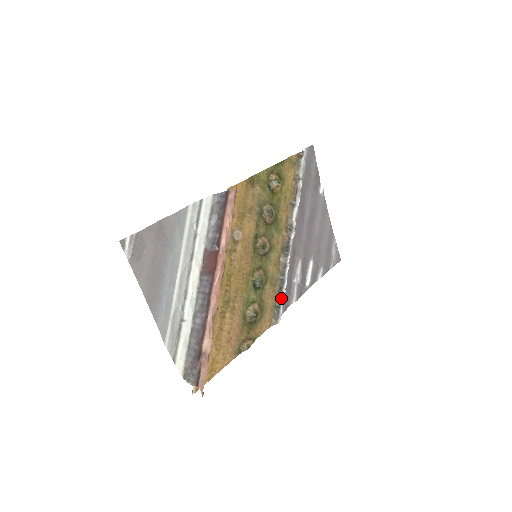
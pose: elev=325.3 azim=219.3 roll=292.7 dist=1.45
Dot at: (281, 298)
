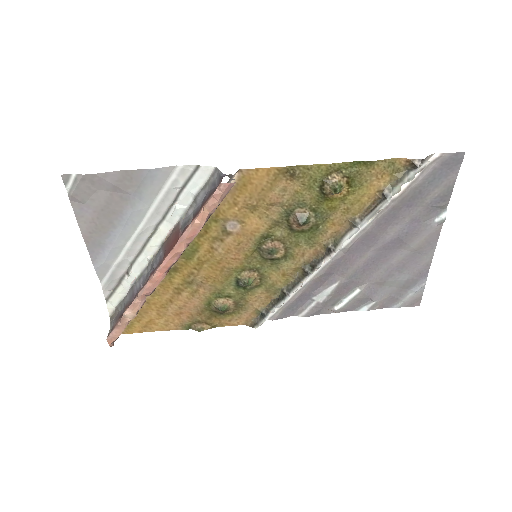
Dot at: (272, 309)
